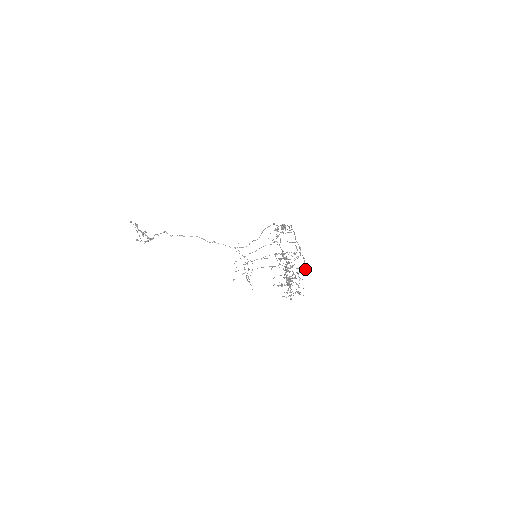
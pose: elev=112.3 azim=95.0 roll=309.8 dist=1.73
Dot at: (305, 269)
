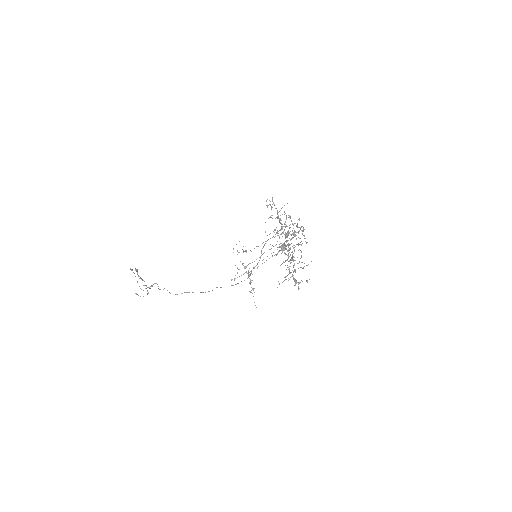
Dot at: (304, 229)
